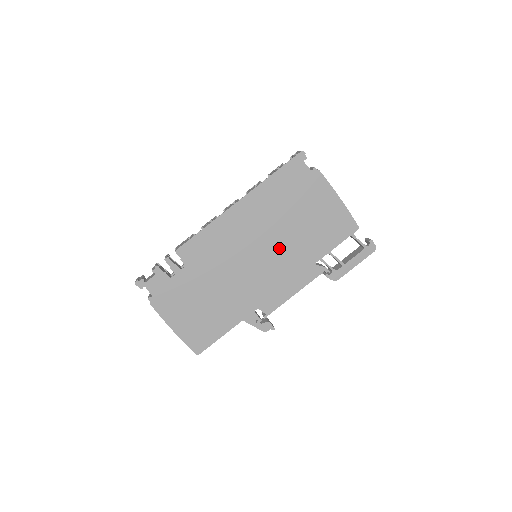
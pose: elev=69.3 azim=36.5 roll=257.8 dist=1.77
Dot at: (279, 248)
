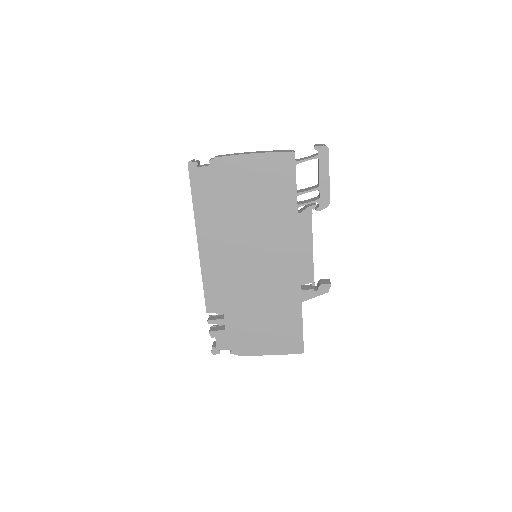
Dot at: (261, 235)
